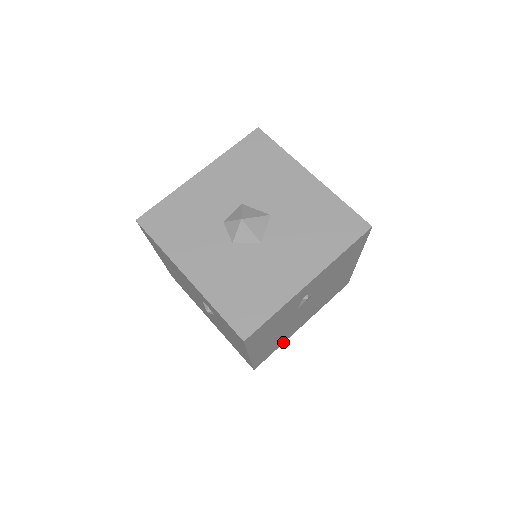
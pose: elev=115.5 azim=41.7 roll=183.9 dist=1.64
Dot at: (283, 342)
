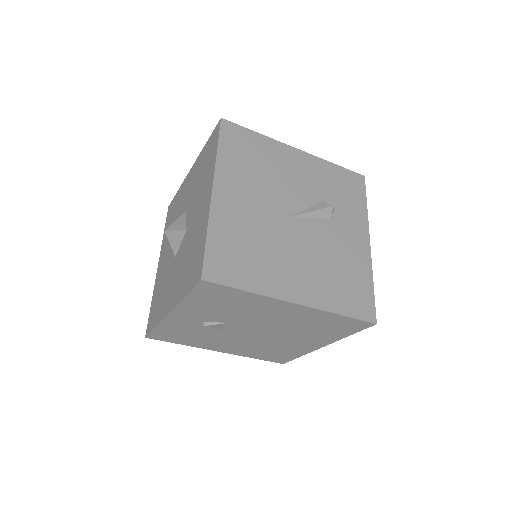
Dot at: (303, 353)
